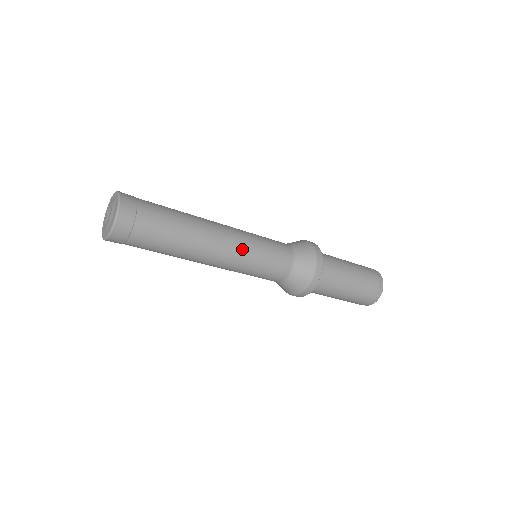
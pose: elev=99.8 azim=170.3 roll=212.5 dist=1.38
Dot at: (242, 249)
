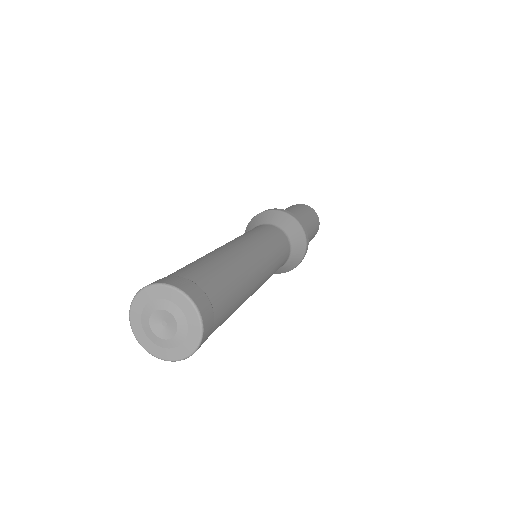
Dot at: occluded
